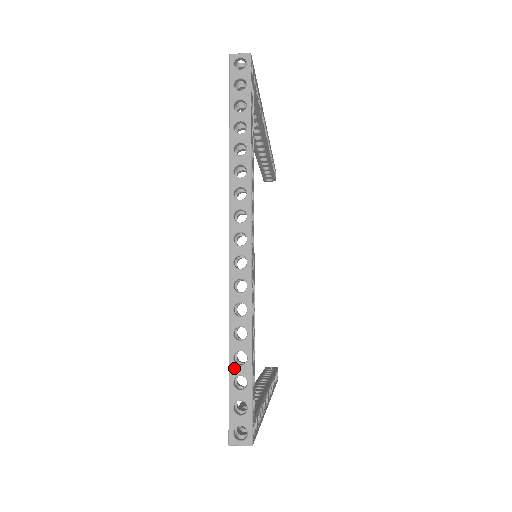
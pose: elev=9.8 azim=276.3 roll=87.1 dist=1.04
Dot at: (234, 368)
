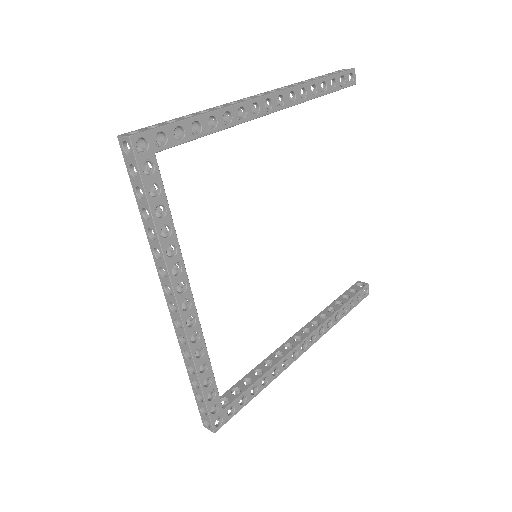
Dot at: (194, 388)
